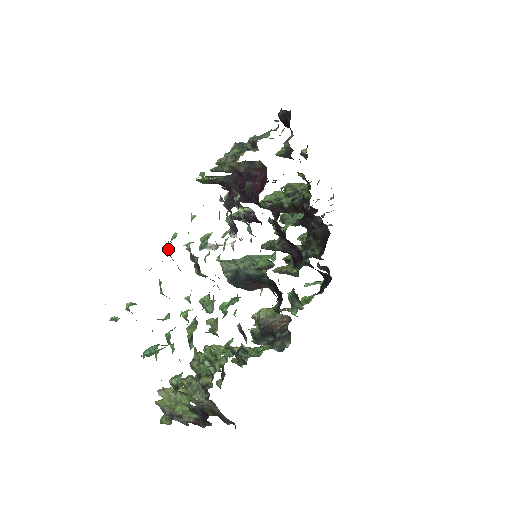
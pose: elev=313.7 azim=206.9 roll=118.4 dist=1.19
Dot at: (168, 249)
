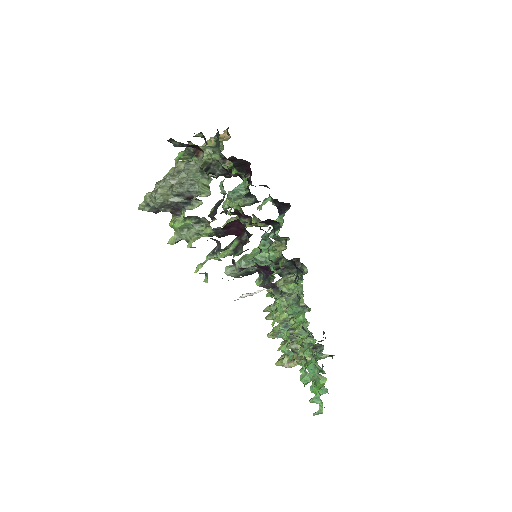
Dot at: occluded
